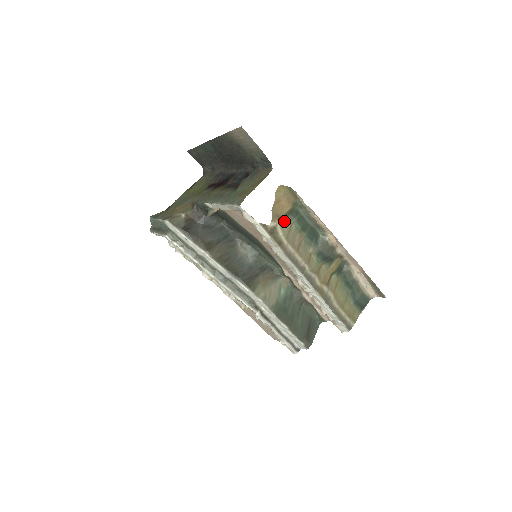
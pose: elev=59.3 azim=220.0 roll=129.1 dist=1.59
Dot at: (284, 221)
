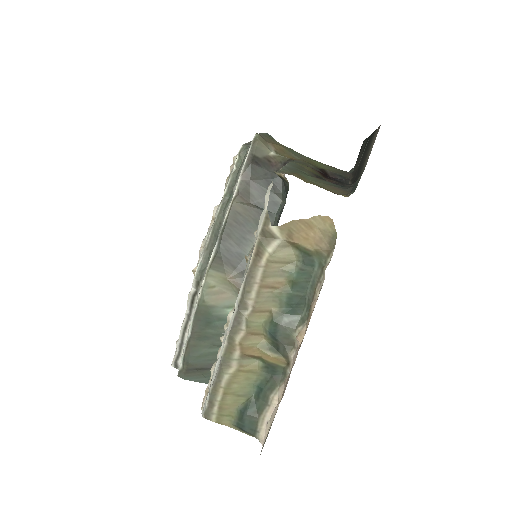
Dot at: (290, 249)
